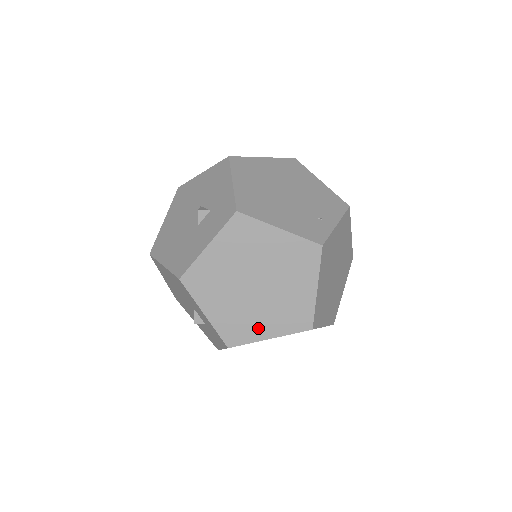
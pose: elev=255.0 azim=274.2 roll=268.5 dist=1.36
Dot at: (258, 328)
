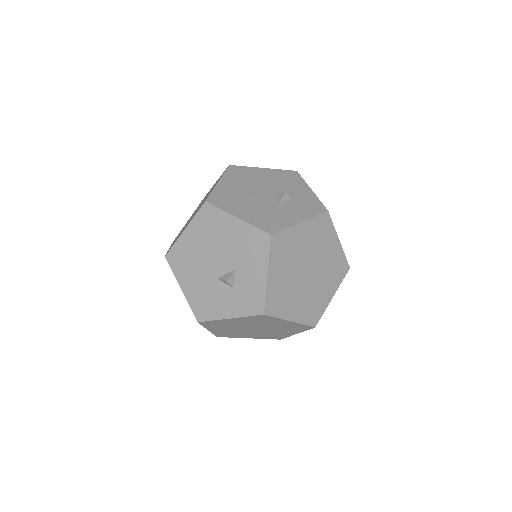
Dot at: (290, 308)
